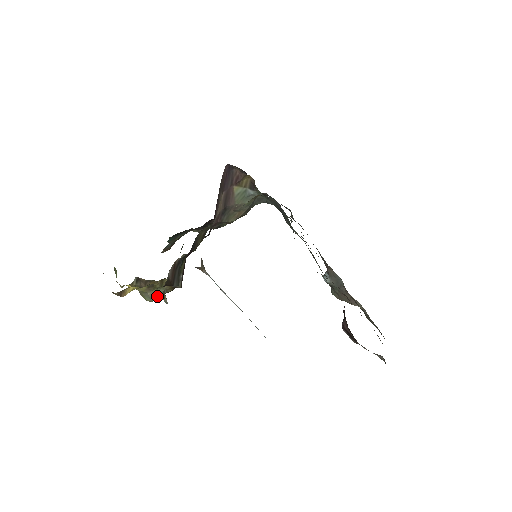
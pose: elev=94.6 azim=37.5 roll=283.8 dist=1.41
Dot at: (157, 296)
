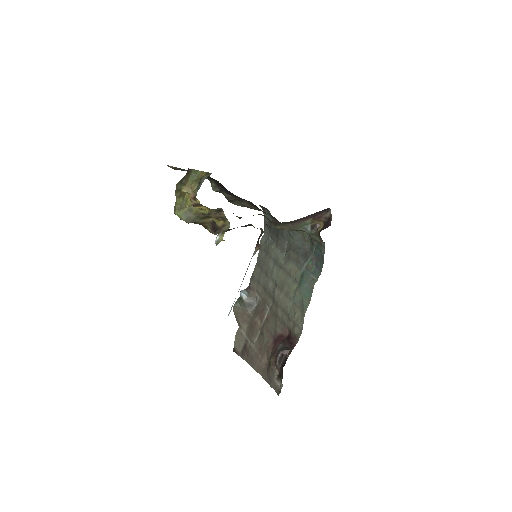
Dot at: (191, 221)
